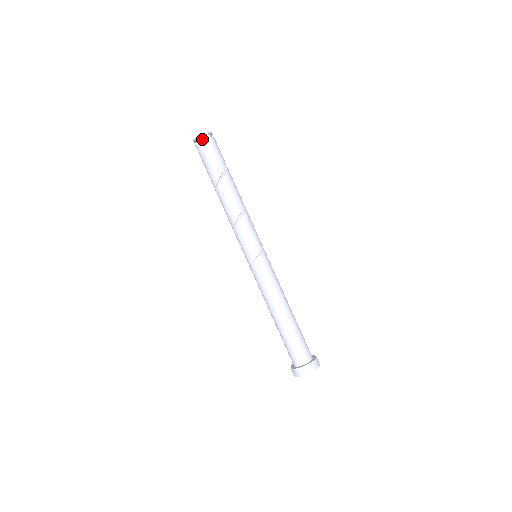
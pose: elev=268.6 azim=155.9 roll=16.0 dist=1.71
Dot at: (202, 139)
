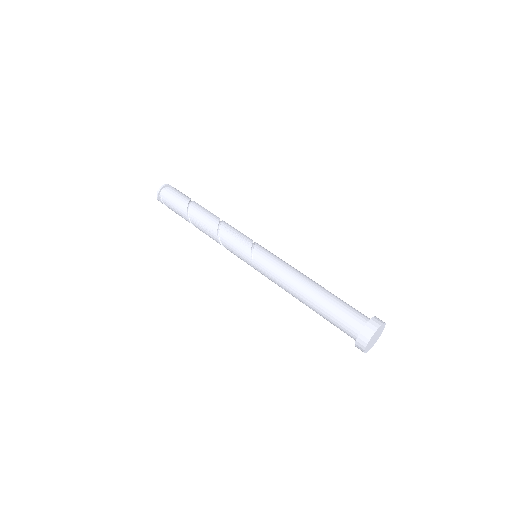
Dot at: (161, 195)
